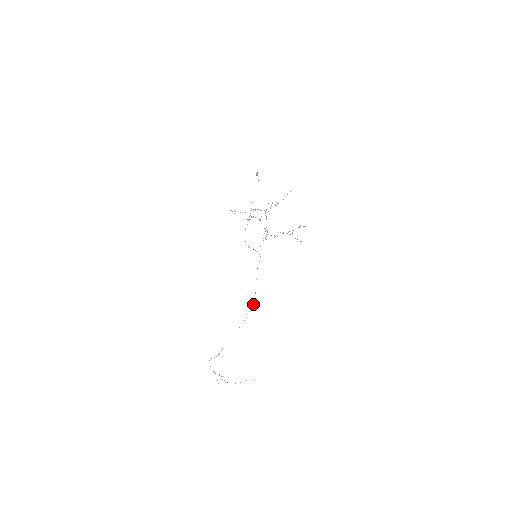
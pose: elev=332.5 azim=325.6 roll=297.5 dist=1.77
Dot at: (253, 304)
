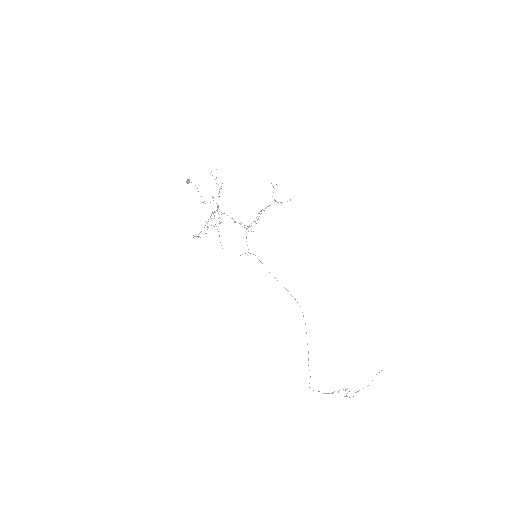
Dot at: occluded
